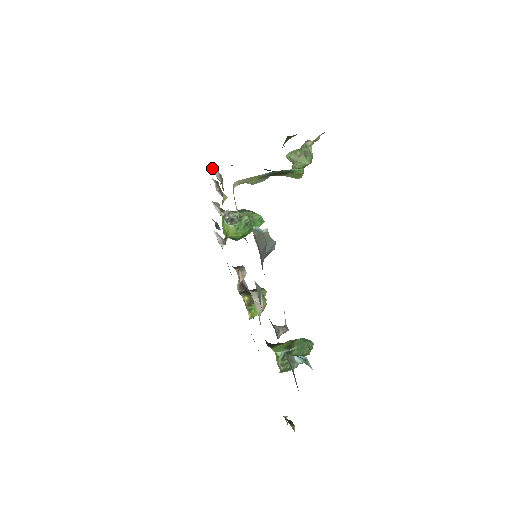
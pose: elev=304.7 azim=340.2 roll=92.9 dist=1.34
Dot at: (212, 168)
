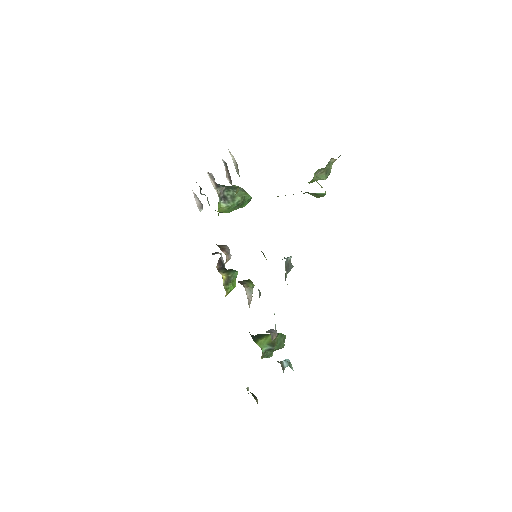
Dot at: occluded
